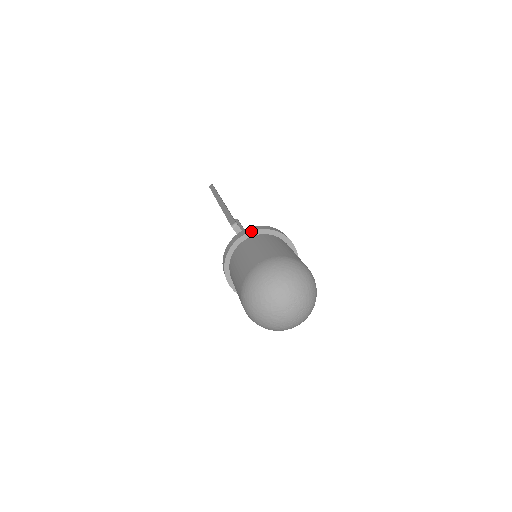
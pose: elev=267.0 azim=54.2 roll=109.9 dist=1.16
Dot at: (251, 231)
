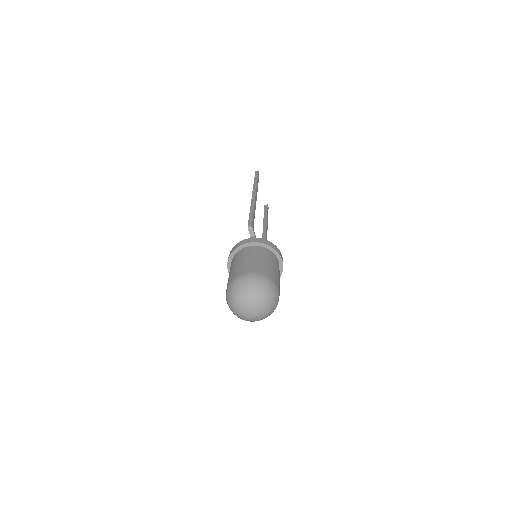
Dot at: (256, 242)
